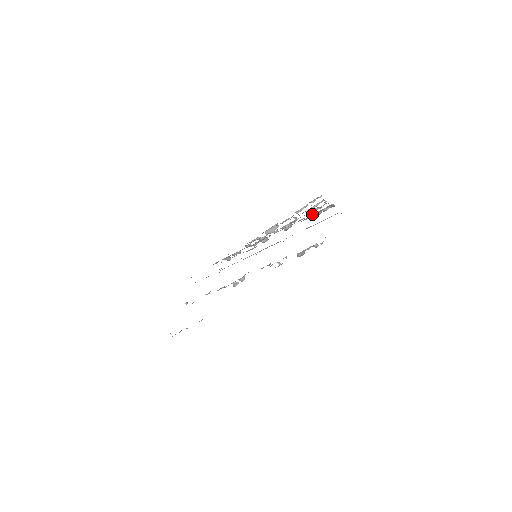
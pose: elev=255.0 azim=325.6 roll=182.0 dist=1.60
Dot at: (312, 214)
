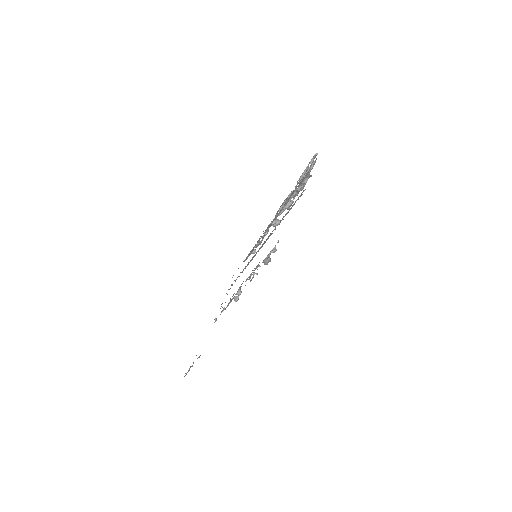
Dot at: (294, 192)
